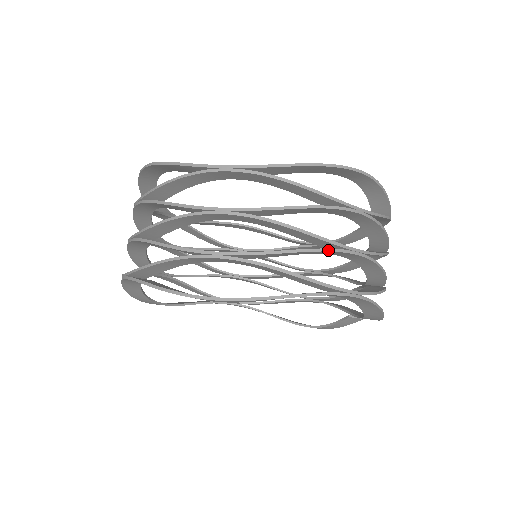
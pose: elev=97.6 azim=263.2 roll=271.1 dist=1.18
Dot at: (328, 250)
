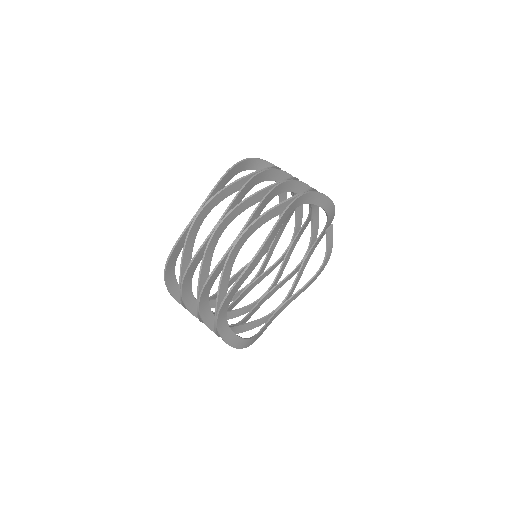
Dot at: (271, 190)
